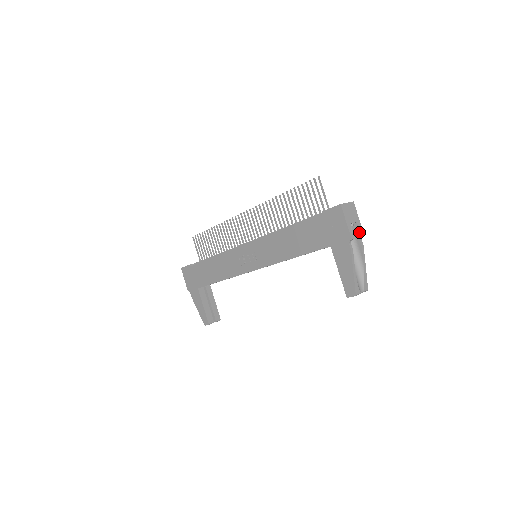
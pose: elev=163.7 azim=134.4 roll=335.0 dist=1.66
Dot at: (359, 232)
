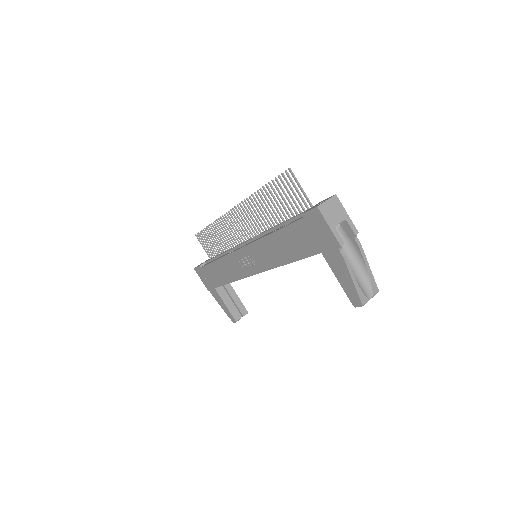
Dot at: (351, 230)
